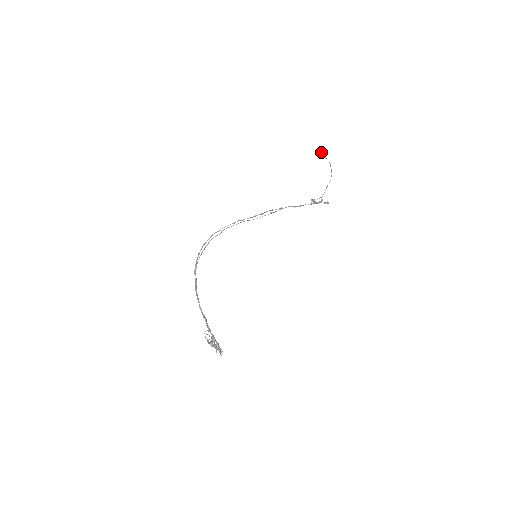
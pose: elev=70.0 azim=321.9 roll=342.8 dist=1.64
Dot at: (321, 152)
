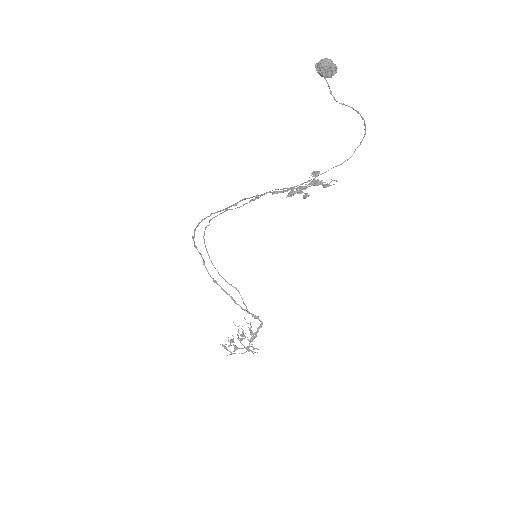
Dot at: (317, 67)
